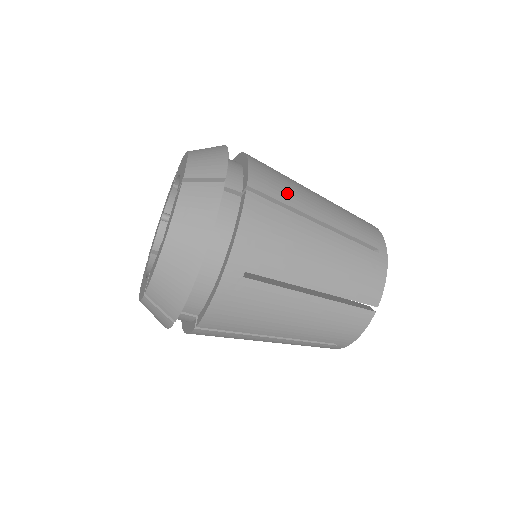
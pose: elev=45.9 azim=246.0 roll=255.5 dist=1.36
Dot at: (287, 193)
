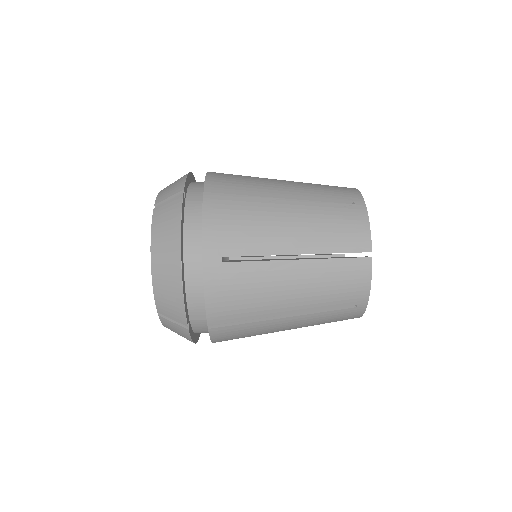
Dot at: occluded
